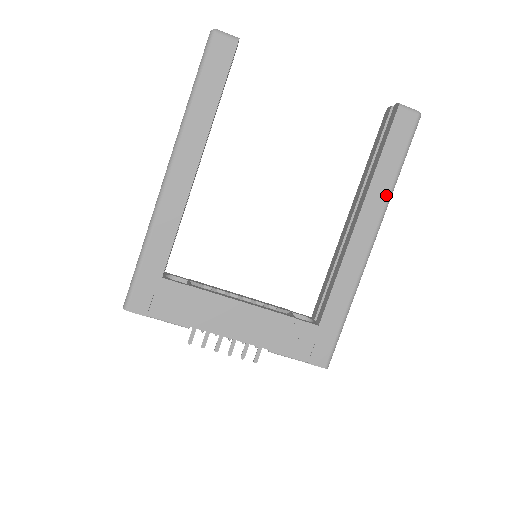
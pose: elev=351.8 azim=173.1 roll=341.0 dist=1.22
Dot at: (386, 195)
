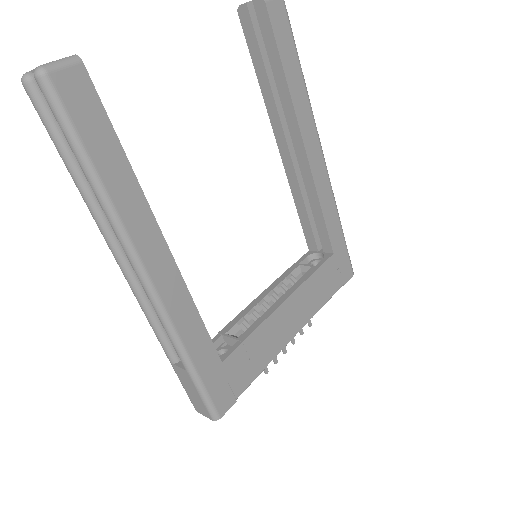
Dot at: (307, 101)
